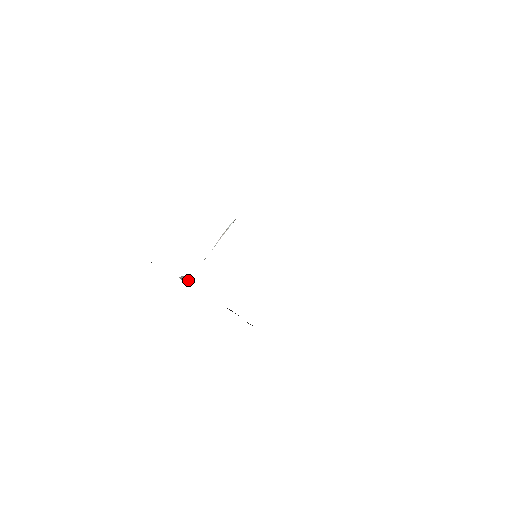
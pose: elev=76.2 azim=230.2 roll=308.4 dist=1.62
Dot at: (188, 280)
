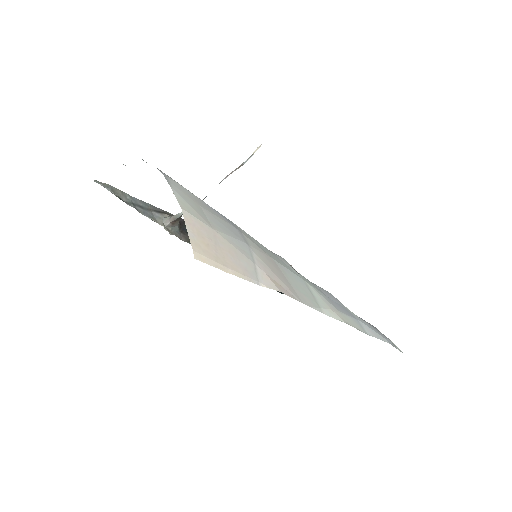
Dot at: (177, 220)
